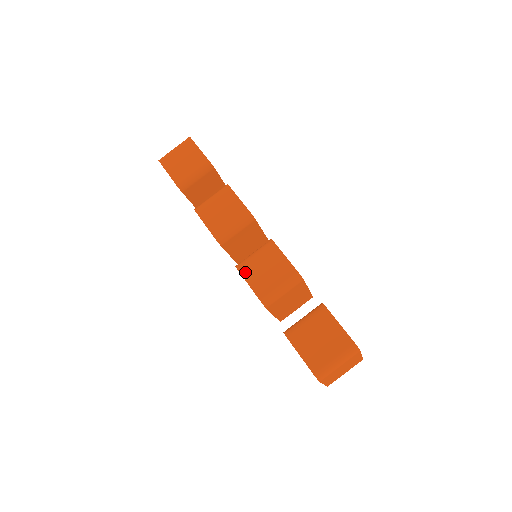
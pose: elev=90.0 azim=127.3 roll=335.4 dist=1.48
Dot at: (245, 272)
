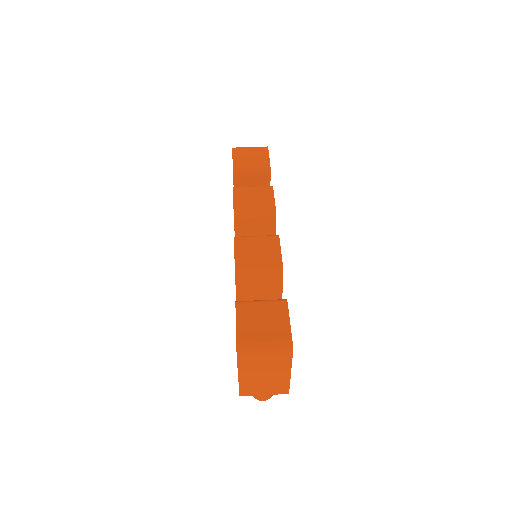
Dot at: (239, 243)
